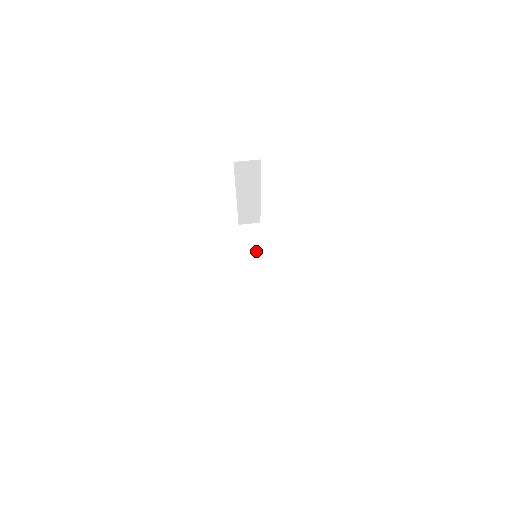
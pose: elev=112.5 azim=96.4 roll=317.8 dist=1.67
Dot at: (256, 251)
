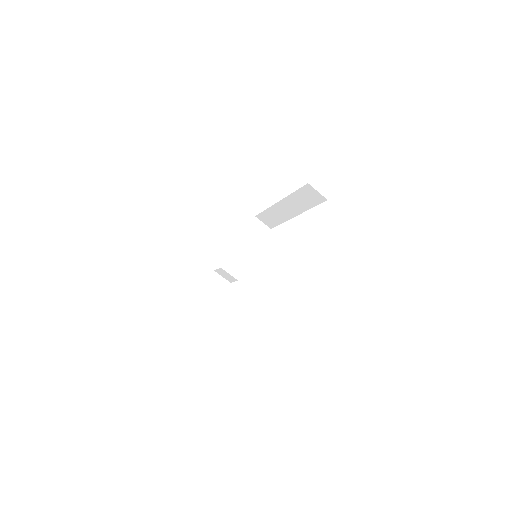
Dot at: (302, 204)
